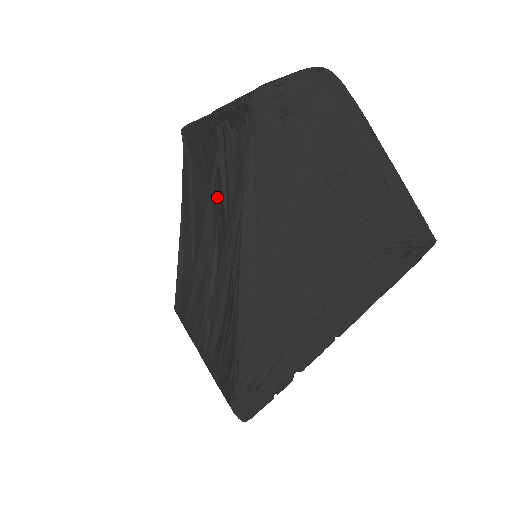
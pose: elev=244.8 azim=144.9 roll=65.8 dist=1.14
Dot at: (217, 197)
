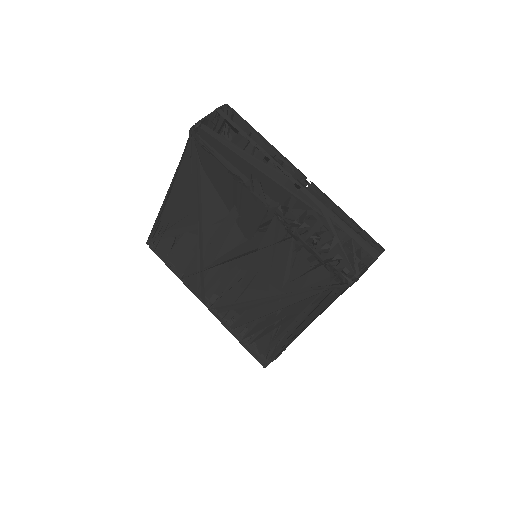
Dot at: (265, 261)
